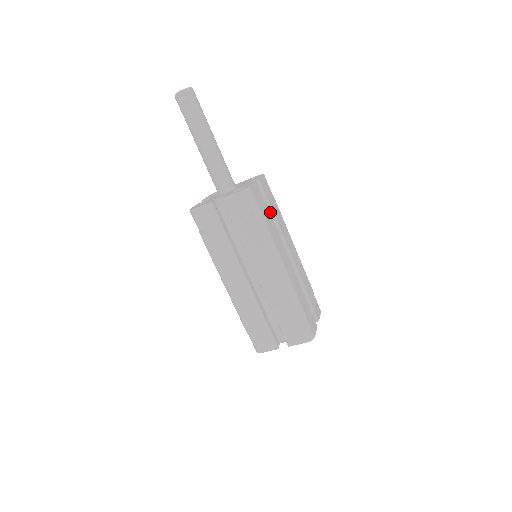
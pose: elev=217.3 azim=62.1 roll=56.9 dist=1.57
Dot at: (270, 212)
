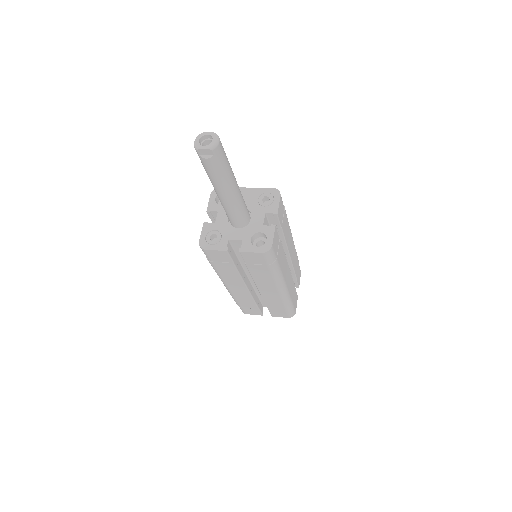
Dot at: (280, 234)
